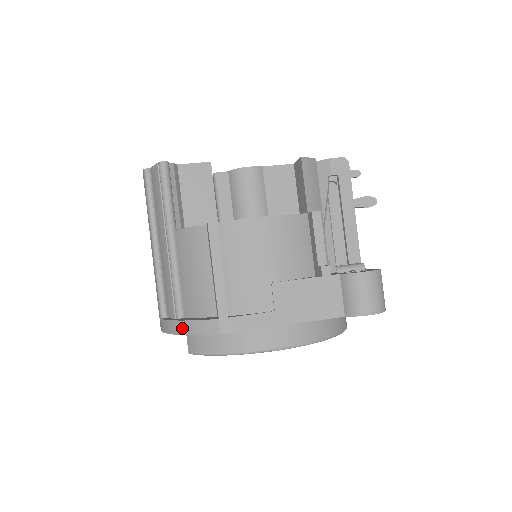
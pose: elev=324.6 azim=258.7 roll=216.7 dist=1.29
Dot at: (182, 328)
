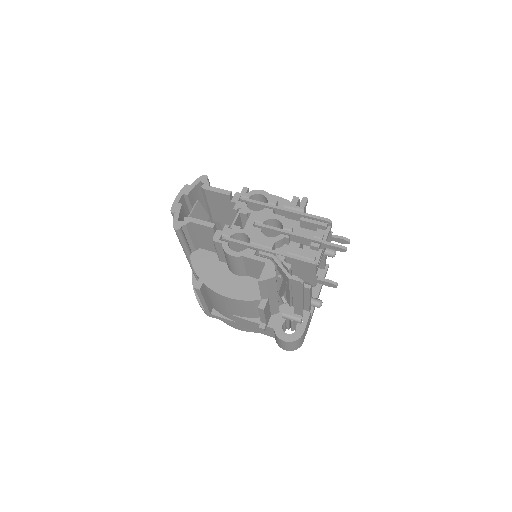
Dot at: occluded
